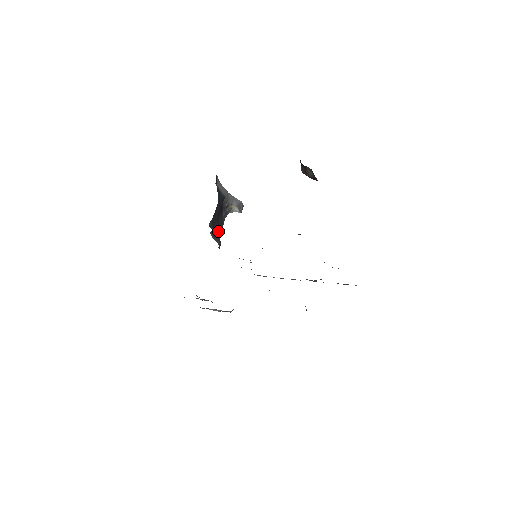
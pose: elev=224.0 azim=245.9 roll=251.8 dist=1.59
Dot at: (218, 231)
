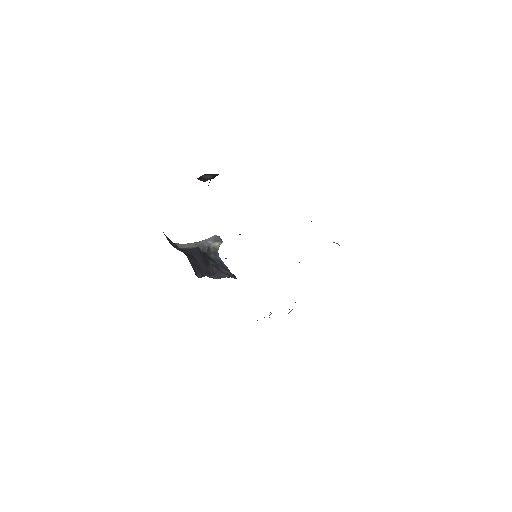
Dot at: (220, 270)
